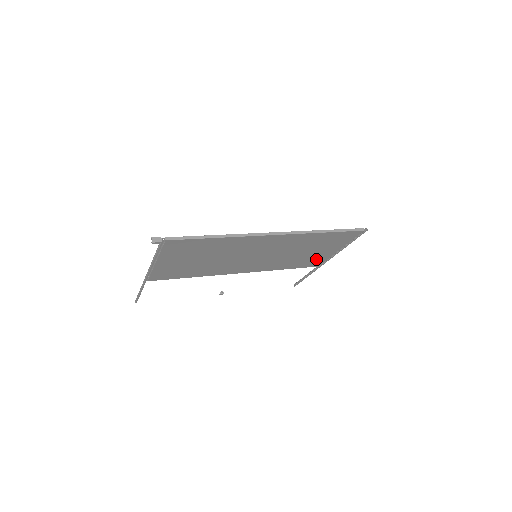
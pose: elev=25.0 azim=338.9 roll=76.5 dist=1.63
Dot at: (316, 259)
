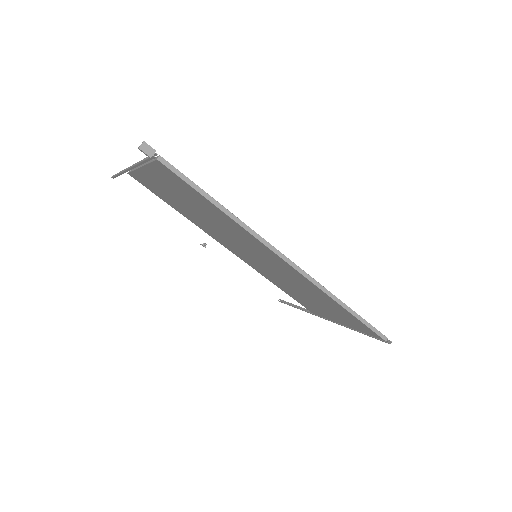
Dot at: (316, 309)
